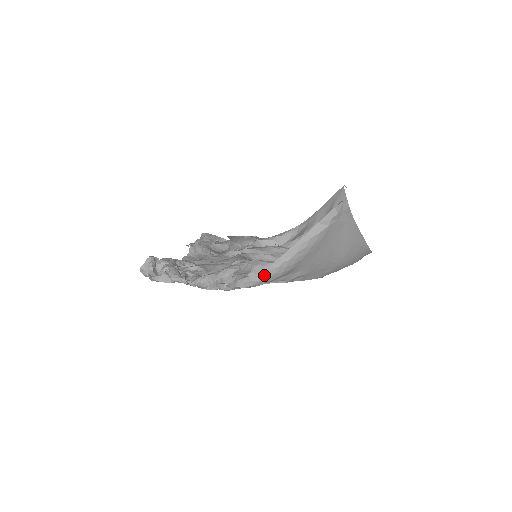
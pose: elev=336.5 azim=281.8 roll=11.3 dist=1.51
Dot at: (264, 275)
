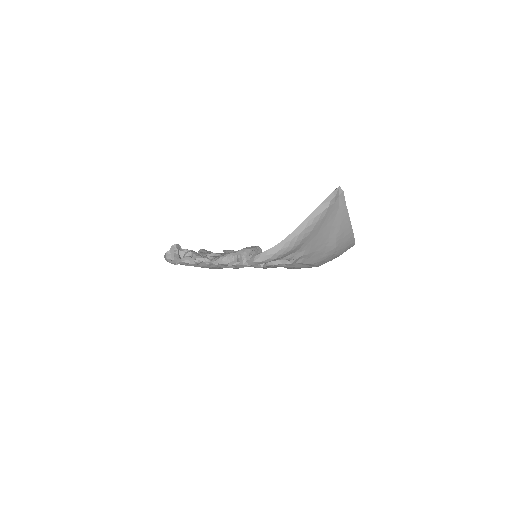
Dot at: (278, 249)
